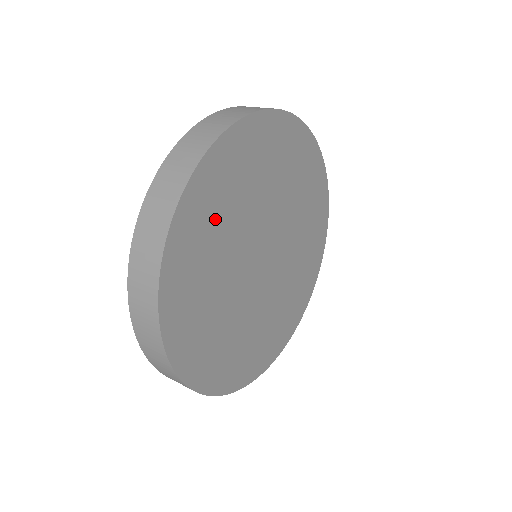
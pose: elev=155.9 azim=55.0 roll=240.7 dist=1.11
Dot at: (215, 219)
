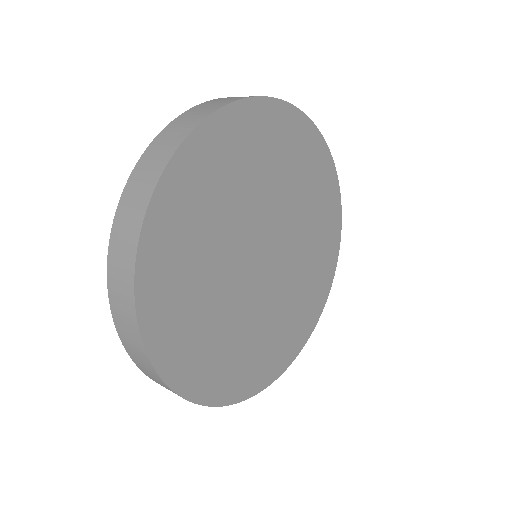
Dot at: (191, 316)
